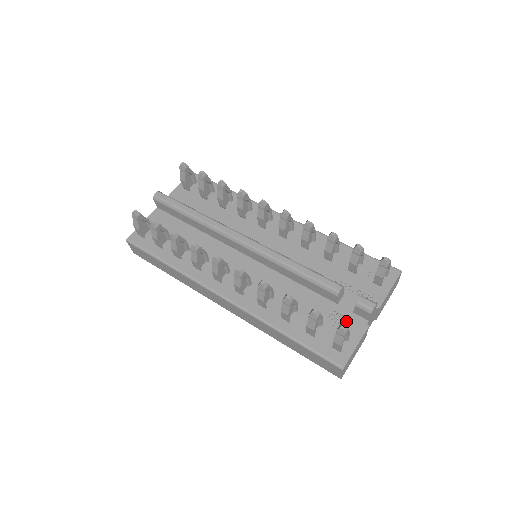
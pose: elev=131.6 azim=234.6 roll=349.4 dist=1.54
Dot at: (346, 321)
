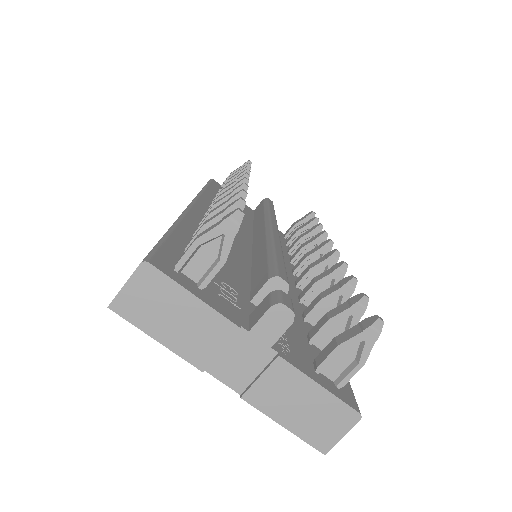
Dot at: (231, 300)
